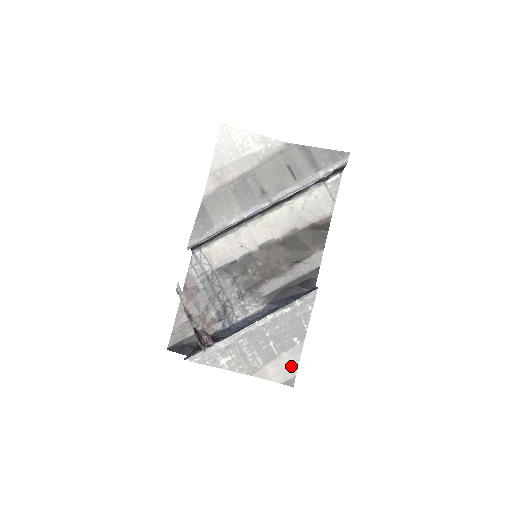
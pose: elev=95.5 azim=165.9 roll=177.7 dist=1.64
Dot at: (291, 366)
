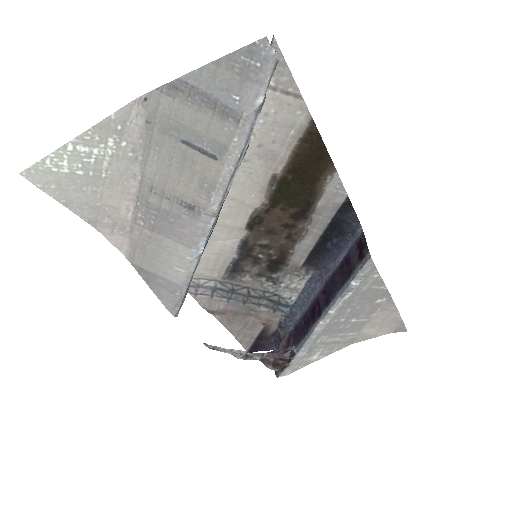
Dot at: (391, 318)
